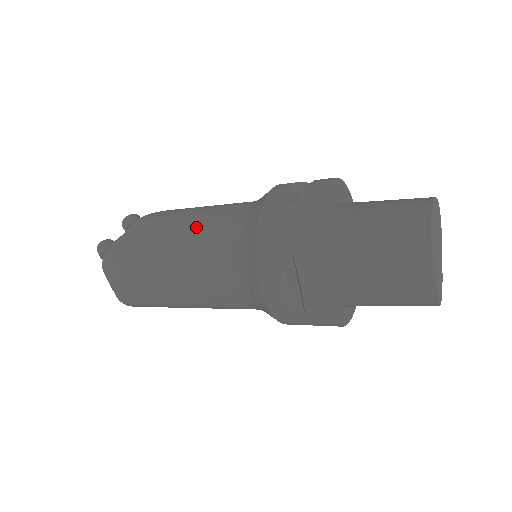
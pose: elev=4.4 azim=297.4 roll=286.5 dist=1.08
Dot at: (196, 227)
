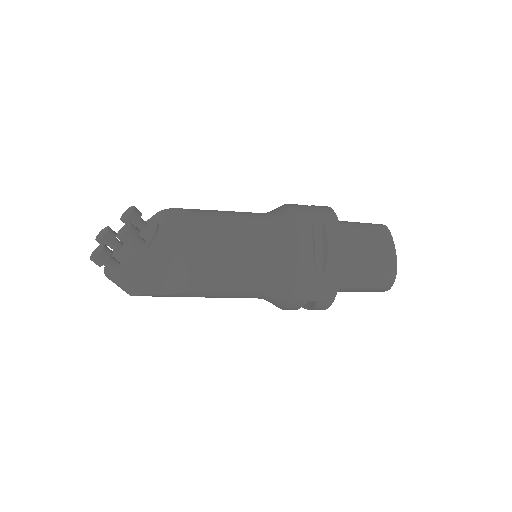
Dot at: (230, 271)
